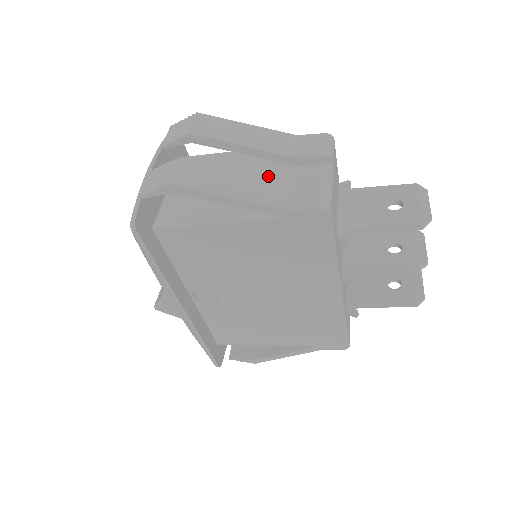
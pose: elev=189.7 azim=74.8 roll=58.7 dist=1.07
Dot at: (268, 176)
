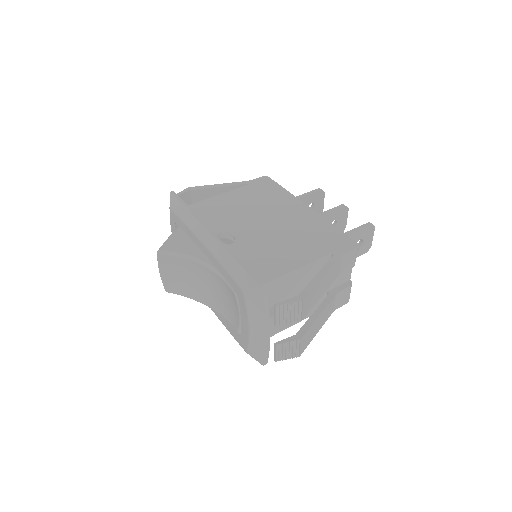
Dot at: occluded
